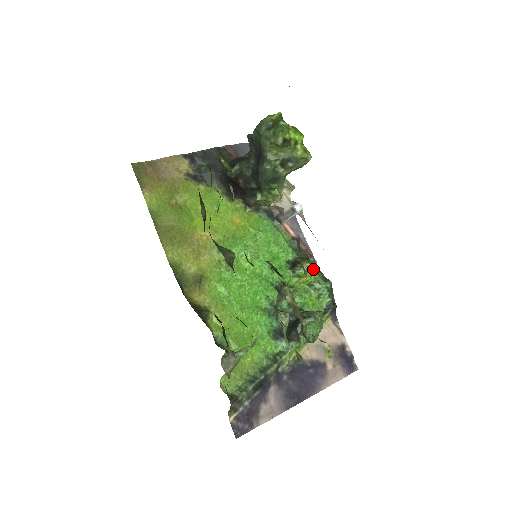
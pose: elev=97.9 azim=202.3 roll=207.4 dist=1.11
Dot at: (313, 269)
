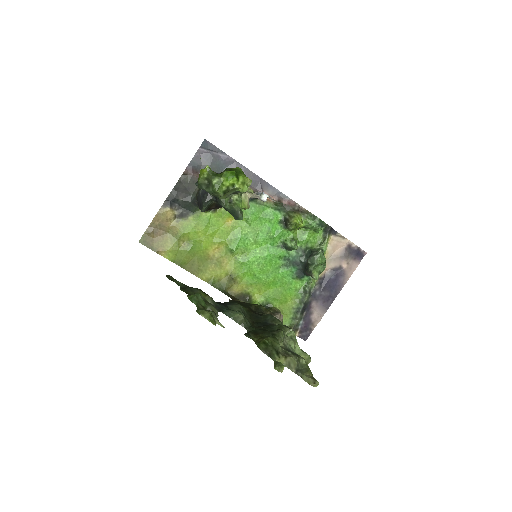
Dot at: (300, 222)
